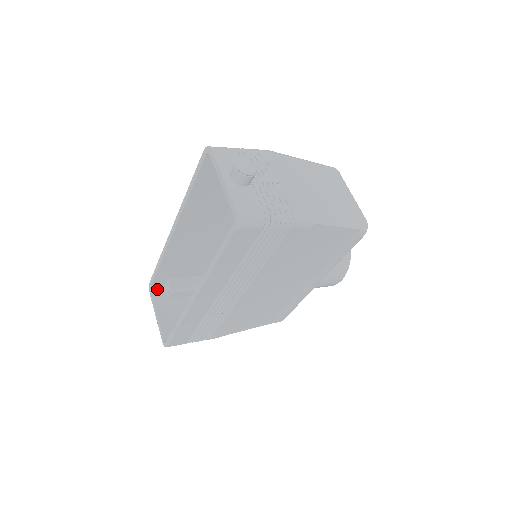
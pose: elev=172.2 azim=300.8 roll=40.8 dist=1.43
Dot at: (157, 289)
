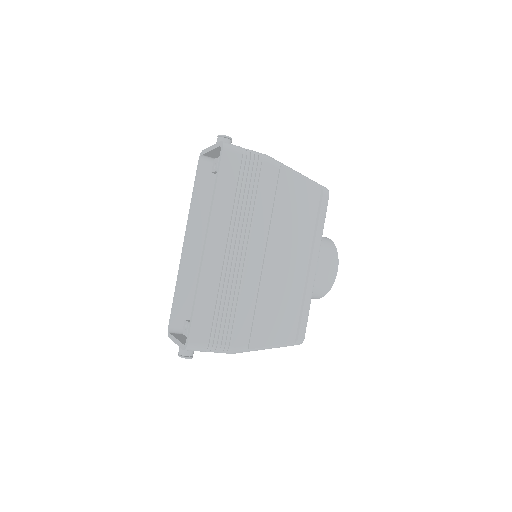
Dot at: (175, 333)
